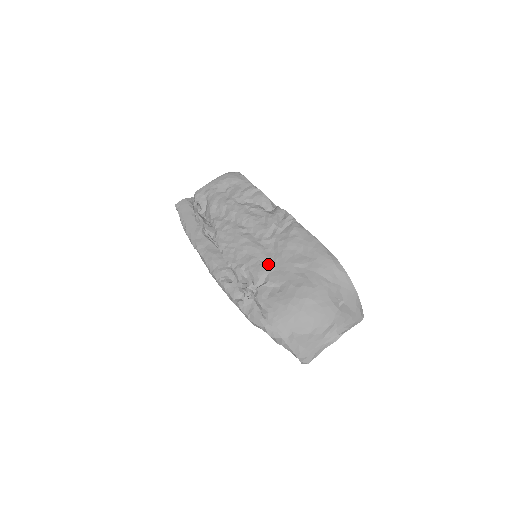
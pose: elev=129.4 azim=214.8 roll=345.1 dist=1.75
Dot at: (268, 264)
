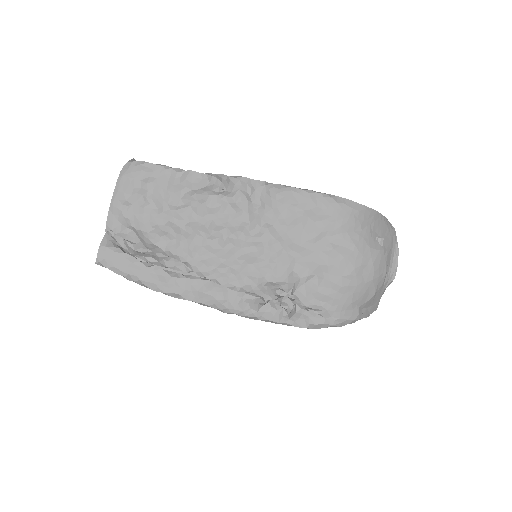
Dot at: (284, 260)
